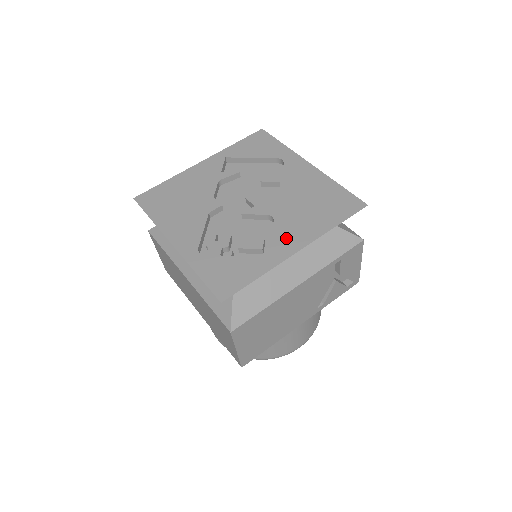
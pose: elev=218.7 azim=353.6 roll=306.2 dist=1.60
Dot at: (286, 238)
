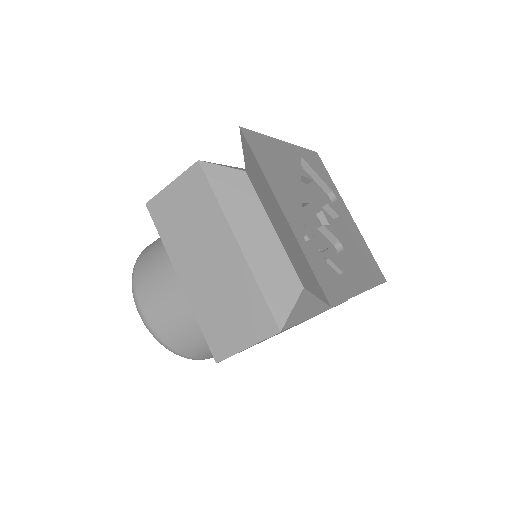
Dot at: (355, 273)
